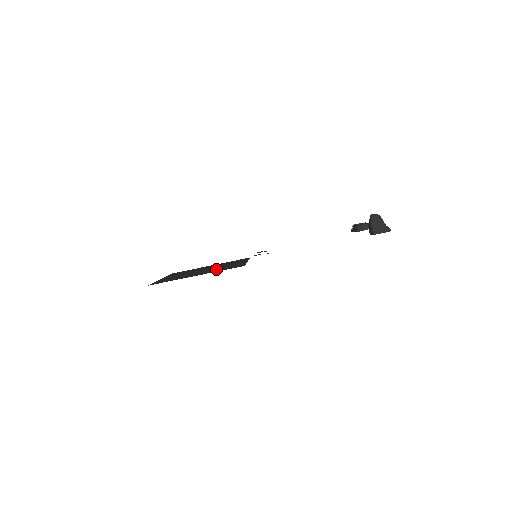
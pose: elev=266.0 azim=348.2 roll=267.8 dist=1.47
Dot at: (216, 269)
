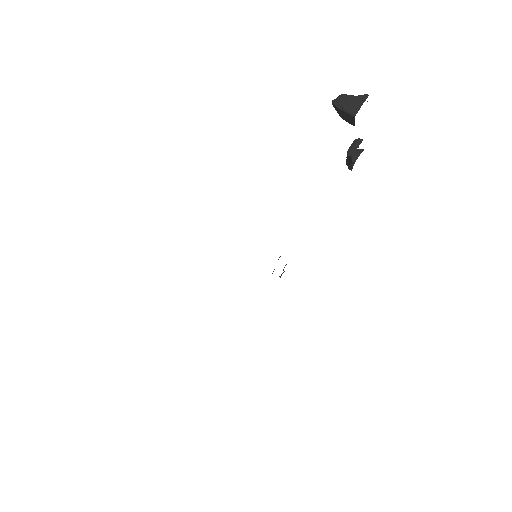
Dot at: occluded
